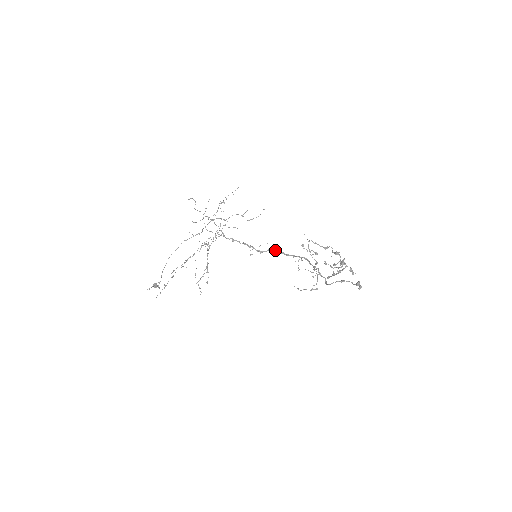
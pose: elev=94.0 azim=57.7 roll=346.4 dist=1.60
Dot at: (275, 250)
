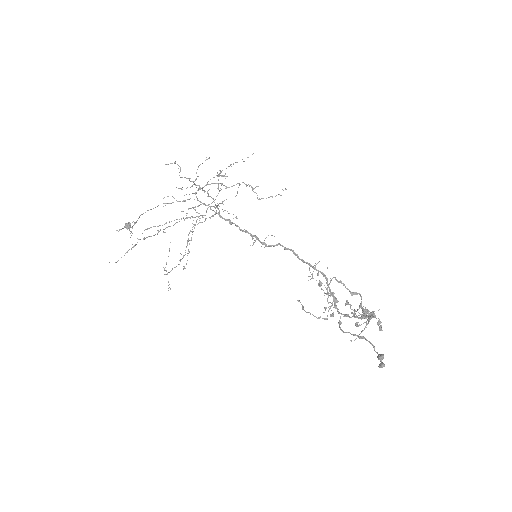
Dot at: (286, 248)
